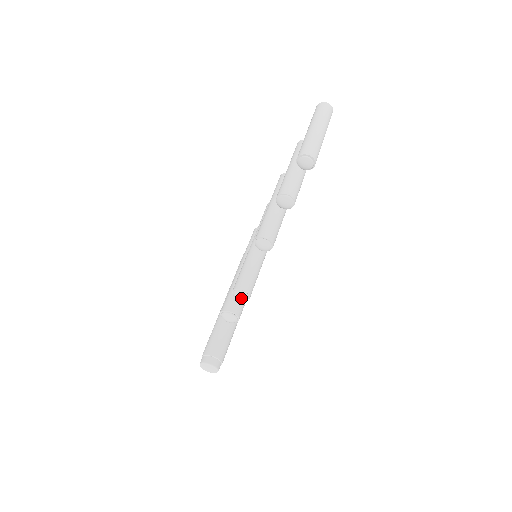
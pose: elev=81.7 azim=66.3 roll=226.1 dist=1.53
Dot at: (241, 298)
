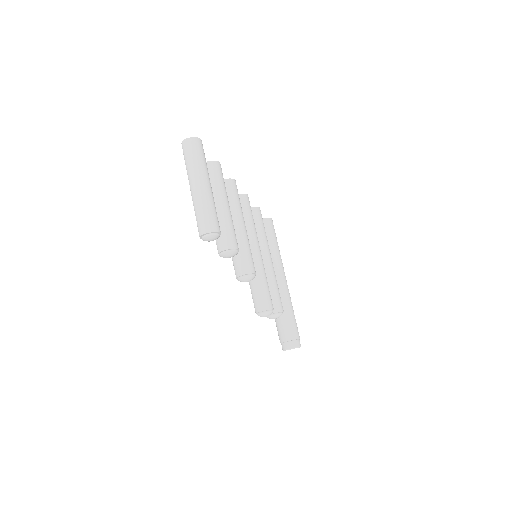
Dot at: (266, 316)
